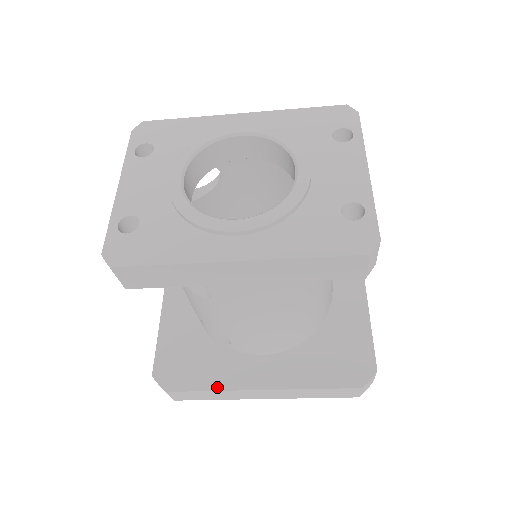
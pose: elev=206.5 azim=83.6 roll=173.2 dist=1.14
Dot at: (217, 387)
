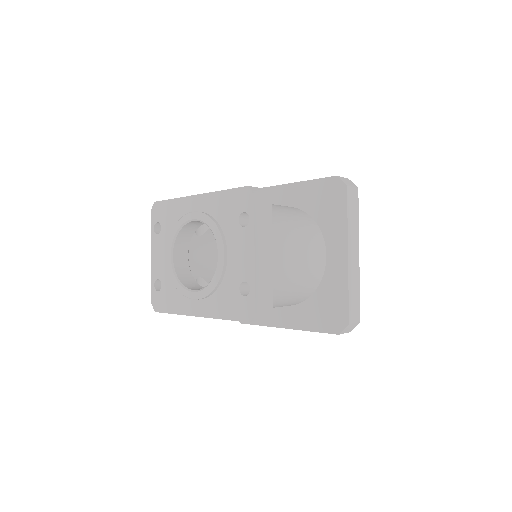
Dot at: (264, 324)
